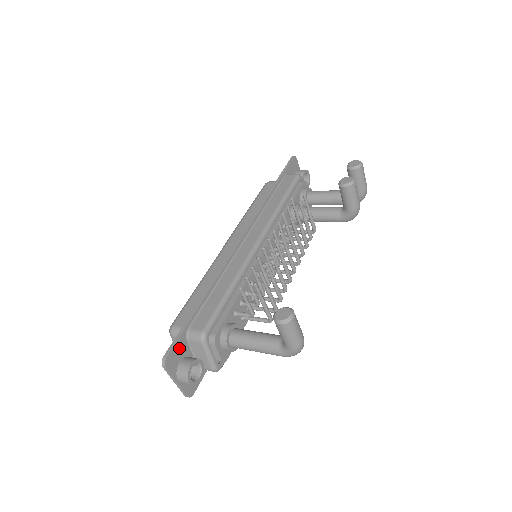
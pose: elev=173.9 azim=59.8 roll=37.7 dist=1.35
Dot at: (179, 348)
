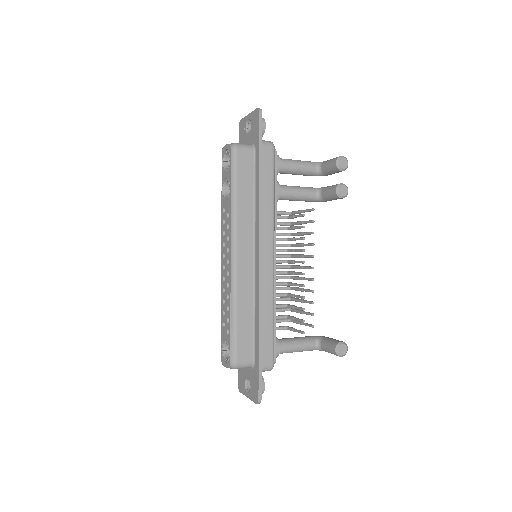
Dot at: occluded
